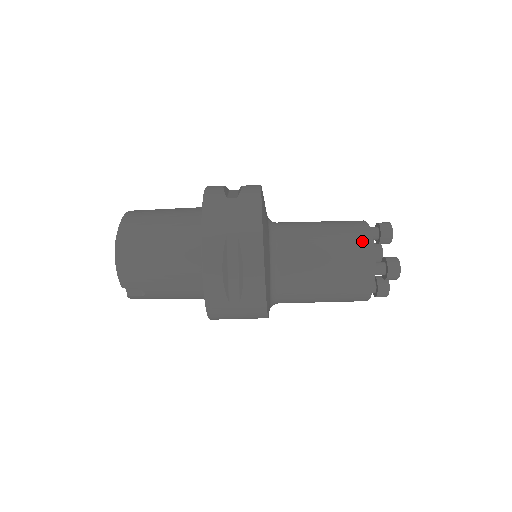
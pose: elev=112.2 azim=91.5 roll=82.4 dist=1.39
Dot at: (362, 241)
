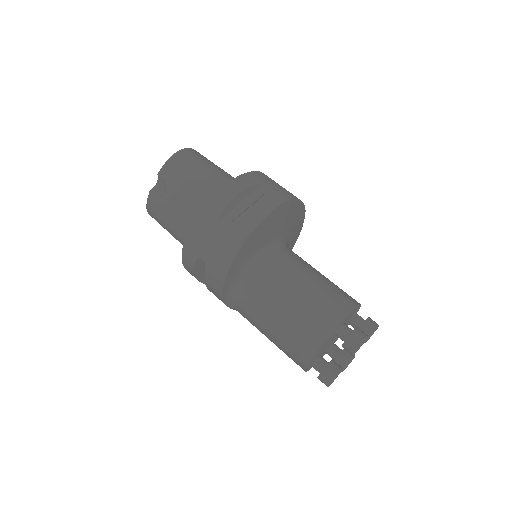
Dot at: (348, 298)
